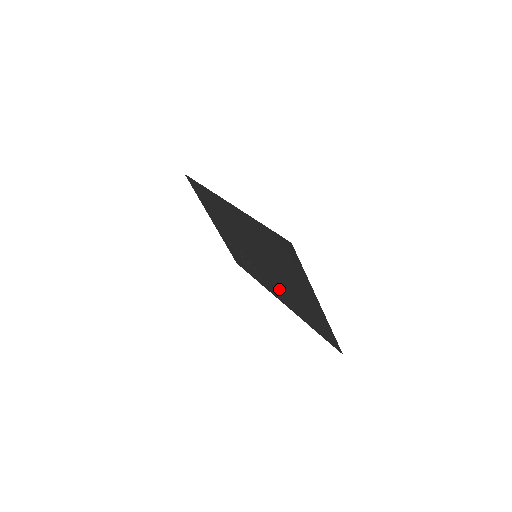
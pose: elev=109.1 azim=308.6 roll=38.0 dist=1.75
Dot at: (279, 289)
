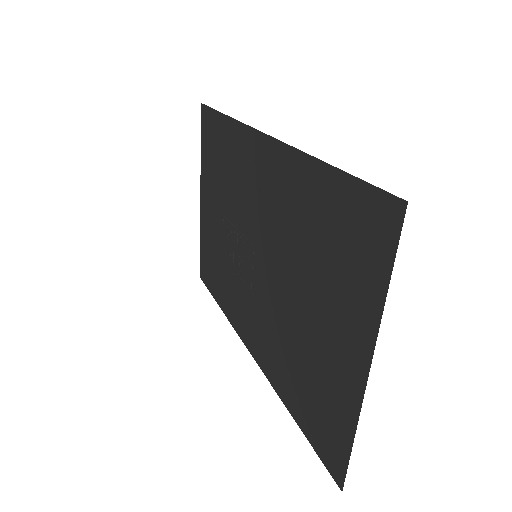
Dot at: (264, 327)
